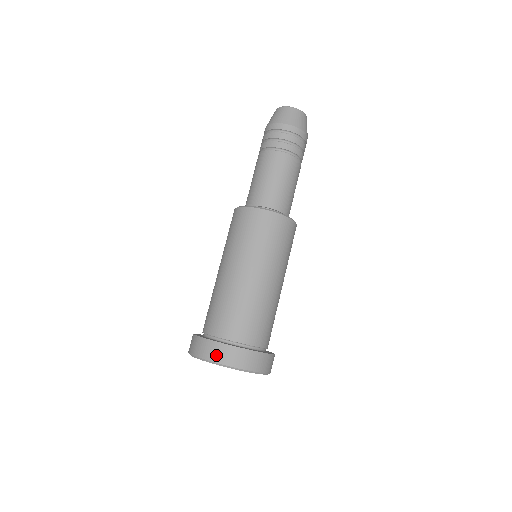
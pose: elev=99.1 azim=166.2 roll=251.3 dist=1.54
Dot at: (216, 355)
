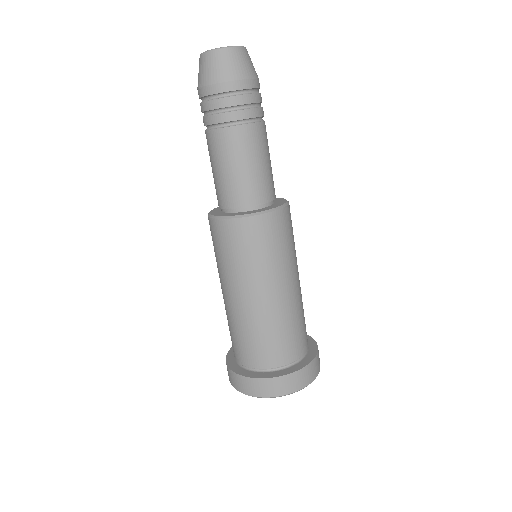
Dot at: (229, 377)
